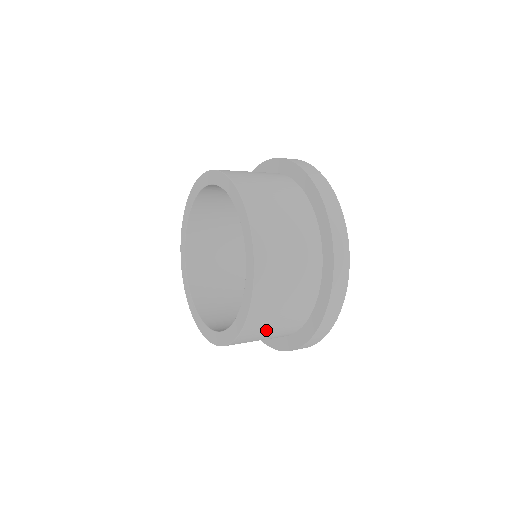
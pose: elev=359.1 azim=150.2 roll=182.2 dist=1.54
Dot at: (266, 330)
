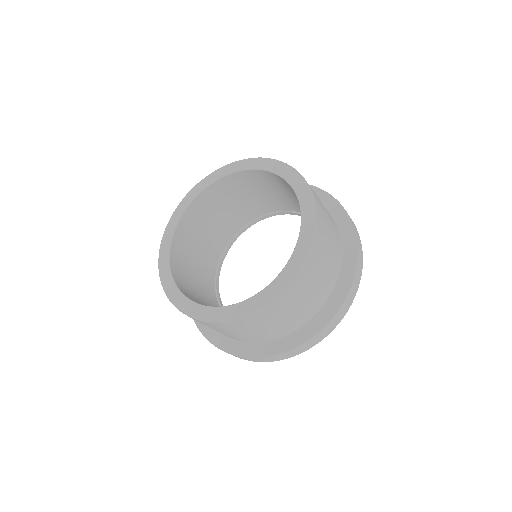
Dot at: (287, 309)
